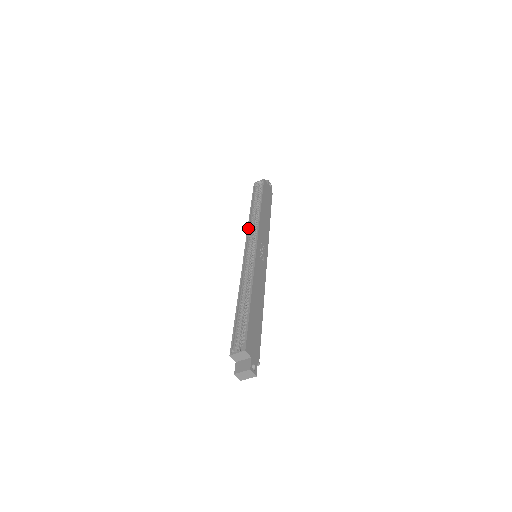
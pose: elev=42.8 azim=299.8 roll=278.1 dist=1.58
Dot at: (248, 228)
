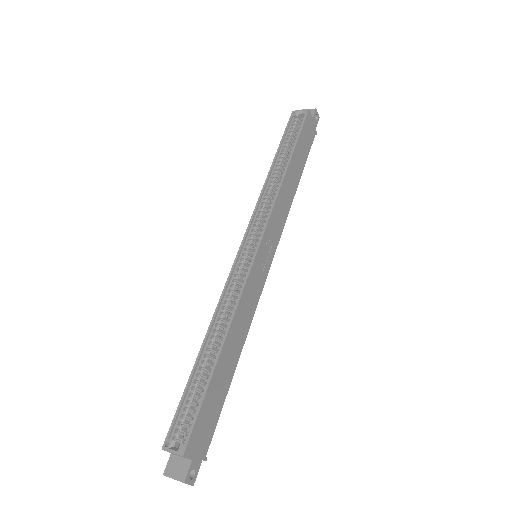
Dot at: (257, 203)
